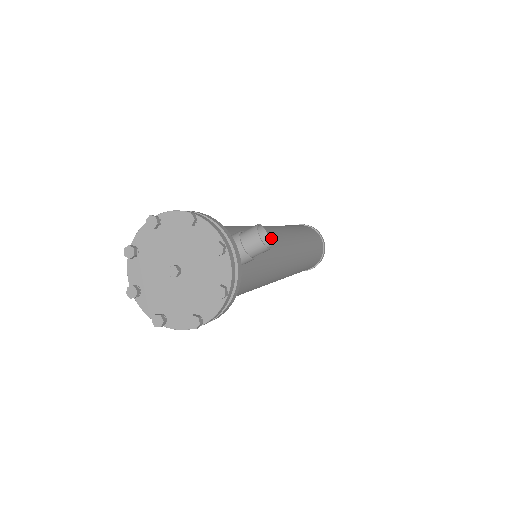
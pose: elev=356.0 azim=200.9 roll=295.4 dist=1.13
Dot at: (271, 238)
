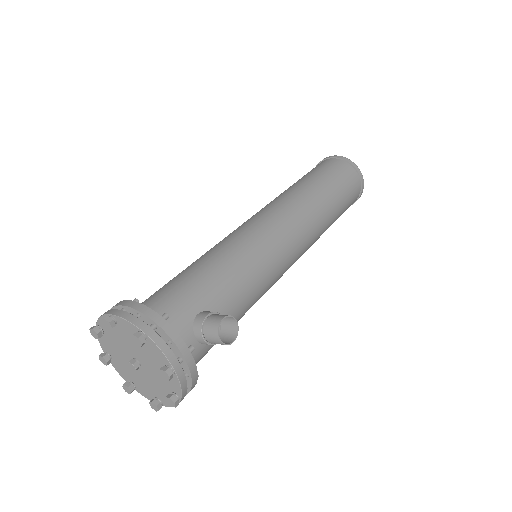
Dot at: (265, 260)
